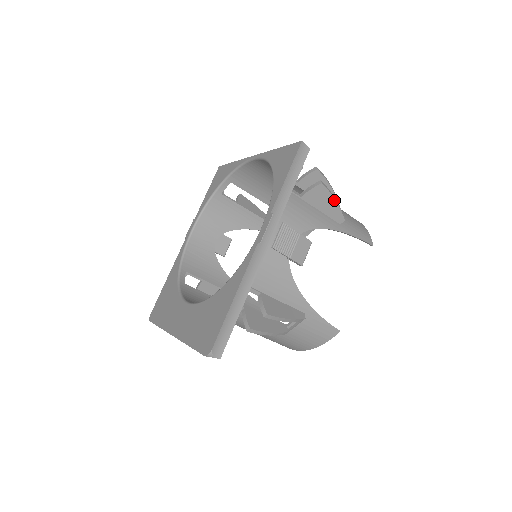
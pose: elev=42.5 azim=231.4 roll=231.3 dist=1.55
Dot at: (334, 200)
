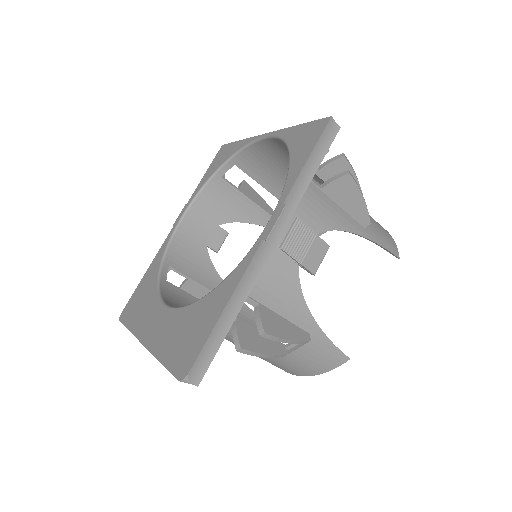
Dot at: (361, 197)
